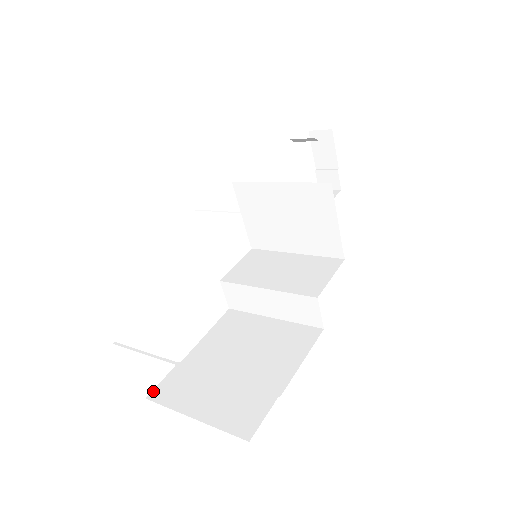
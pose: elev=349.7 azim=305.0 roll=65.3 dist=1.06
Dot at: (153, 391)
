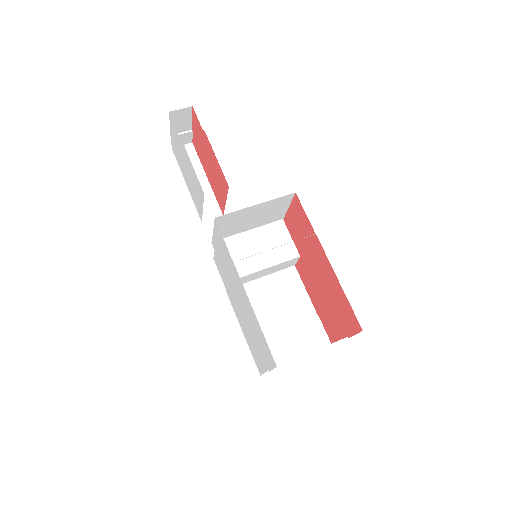
Dot at: occluded
